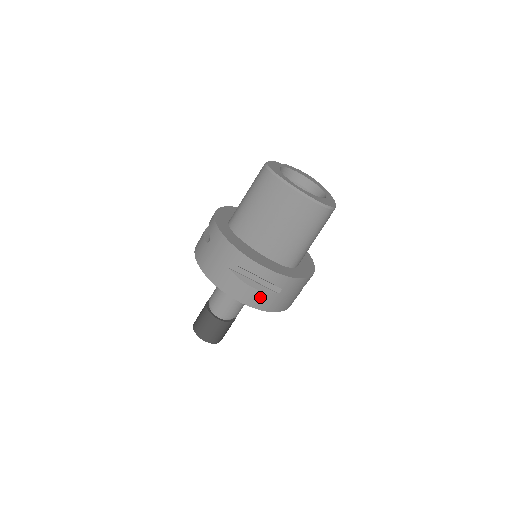
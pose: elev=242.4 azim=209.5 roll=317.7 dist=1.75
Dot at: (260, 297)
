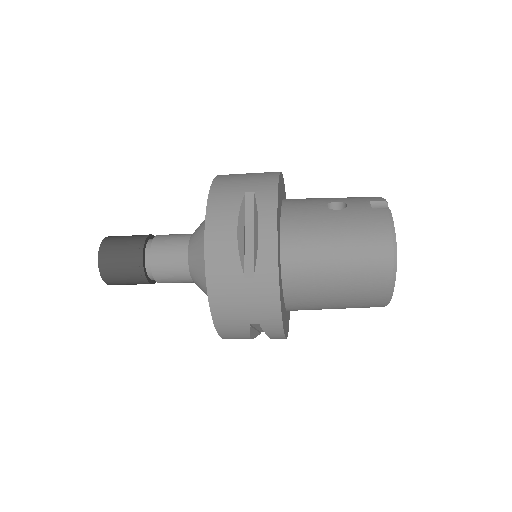
Dot at: occluded
